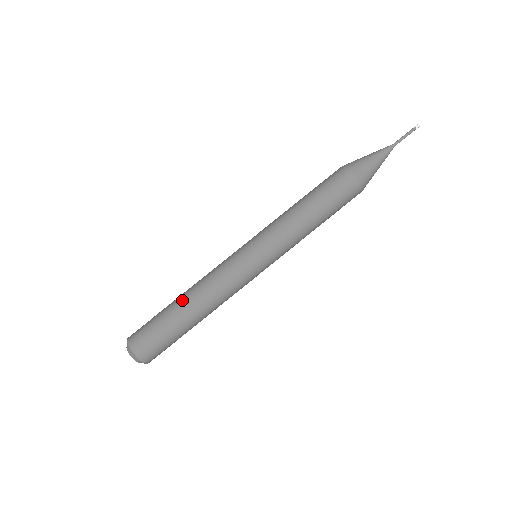
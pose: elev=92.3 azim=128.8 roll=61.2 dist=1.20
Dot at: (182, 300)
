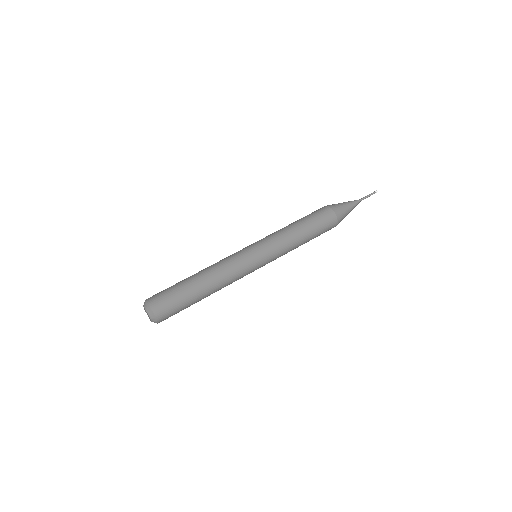
Dot at: occluded
